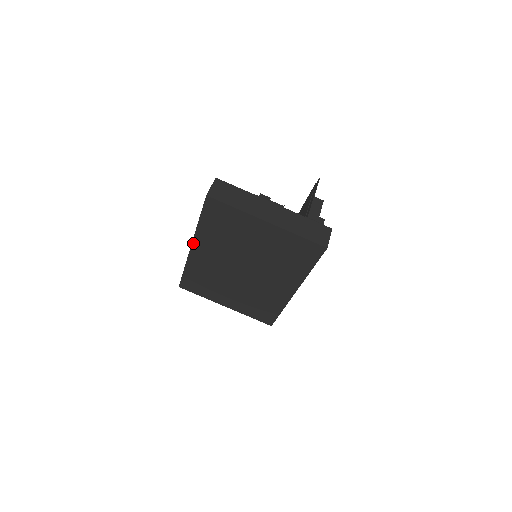
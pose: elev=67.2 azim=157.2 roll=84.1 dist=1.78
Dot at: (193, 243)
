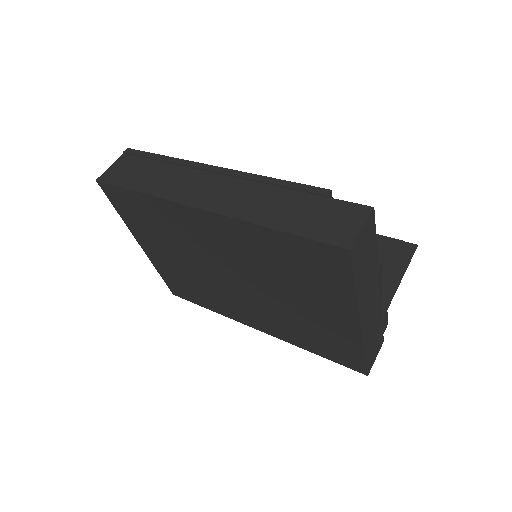
Dot at: (213, 214)
